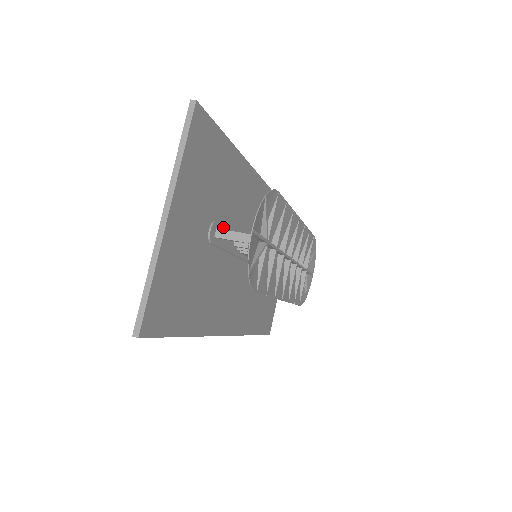
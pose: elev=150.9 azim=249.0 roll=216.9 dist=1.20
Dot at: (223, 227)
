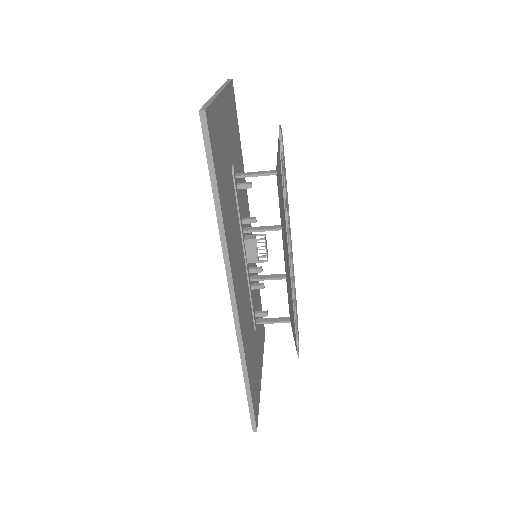
Dot at: occluded
